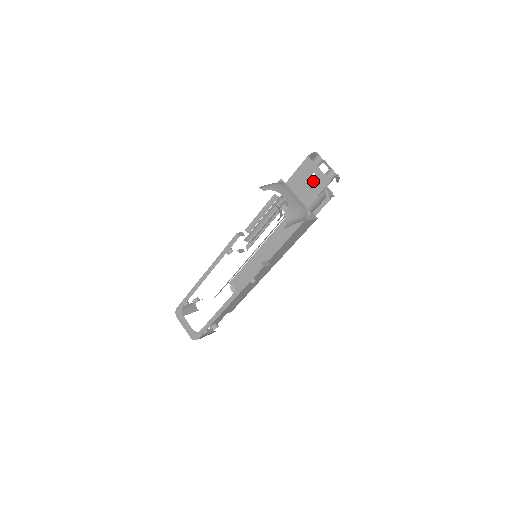
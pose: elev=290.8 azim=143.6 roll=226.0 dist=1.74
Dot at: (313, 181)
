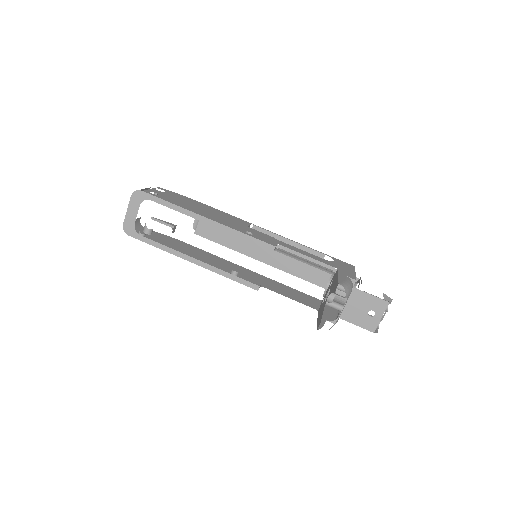
Dot at: (367, 316)
